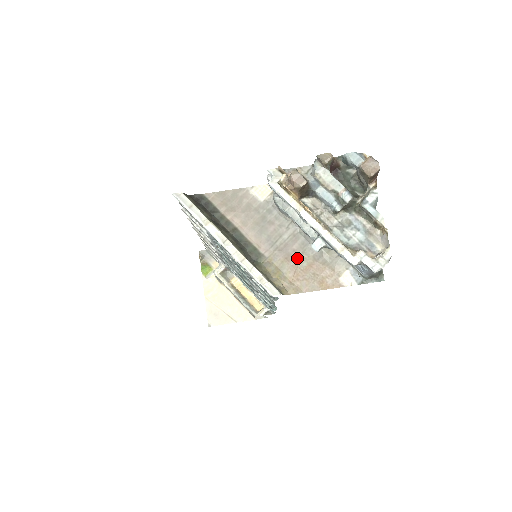
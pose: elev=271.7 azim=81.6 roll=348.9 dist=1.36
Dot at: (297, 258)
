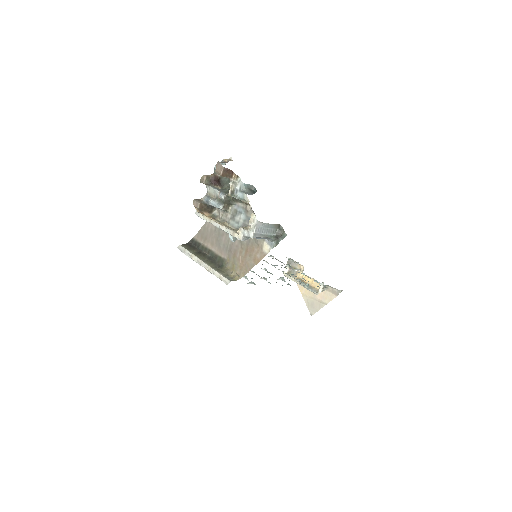
Dot at: (239, 250)
